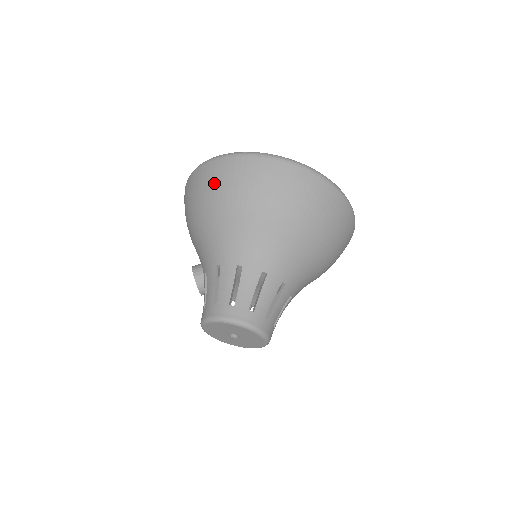
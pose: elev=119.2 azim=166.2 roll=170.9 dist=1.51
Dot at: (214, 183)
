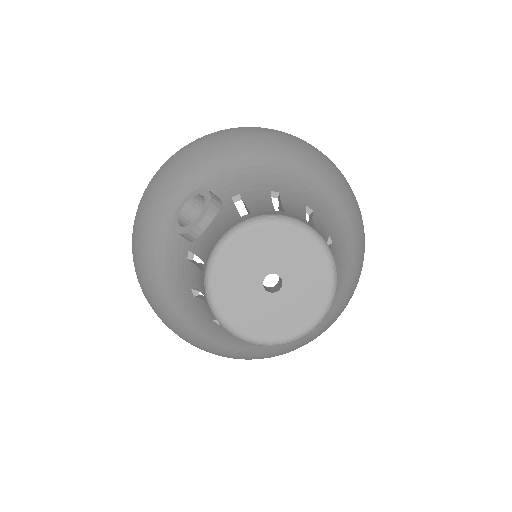
Dot at: (282, 137)
